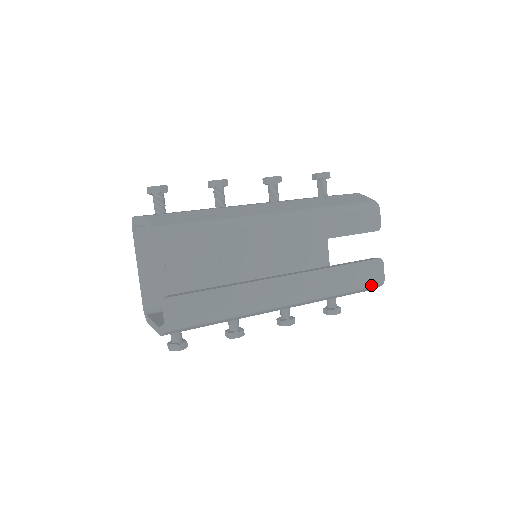
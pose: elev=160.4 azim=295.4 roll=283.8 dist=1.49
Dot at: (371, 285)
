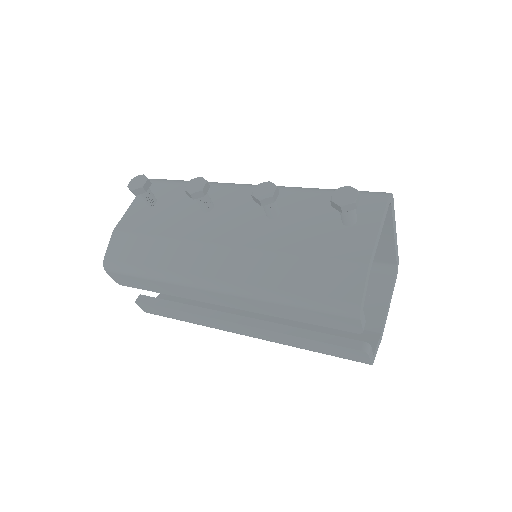
Dot at: (352, 360)
